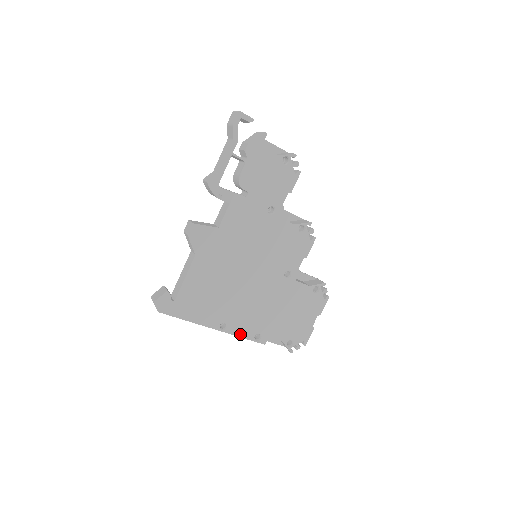
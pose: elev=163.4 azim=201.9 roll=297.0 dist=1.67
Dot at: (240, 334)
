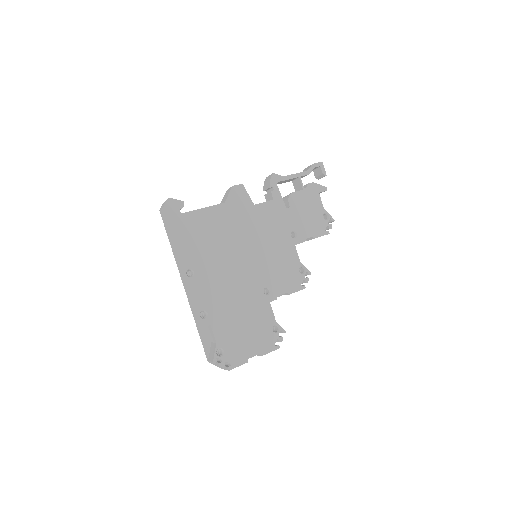
Dot at: (195, 295)
